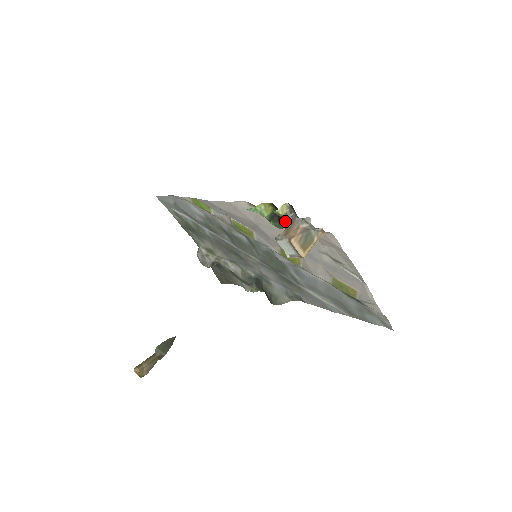
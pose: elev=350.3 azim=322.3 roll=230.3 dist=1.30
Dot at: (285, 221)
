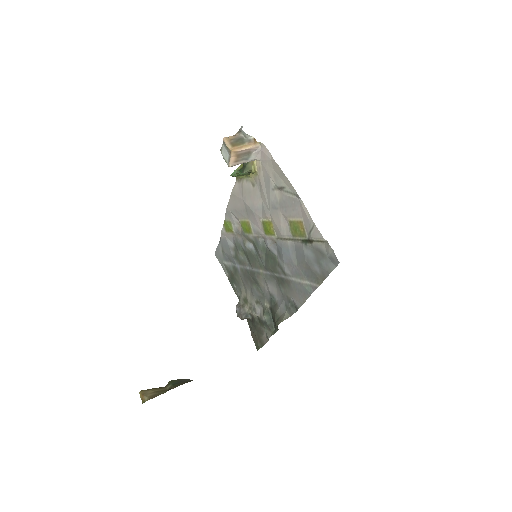
Dot at: occluded
